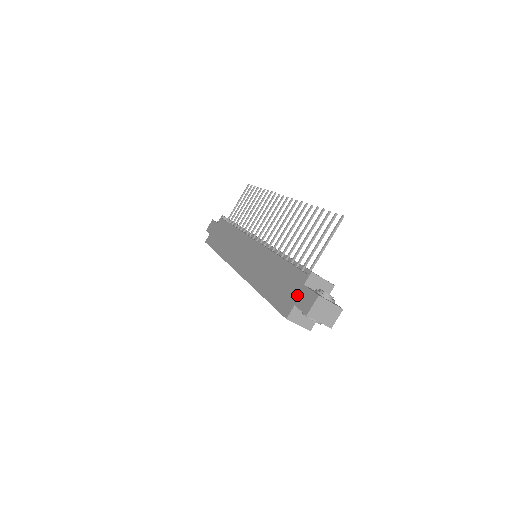
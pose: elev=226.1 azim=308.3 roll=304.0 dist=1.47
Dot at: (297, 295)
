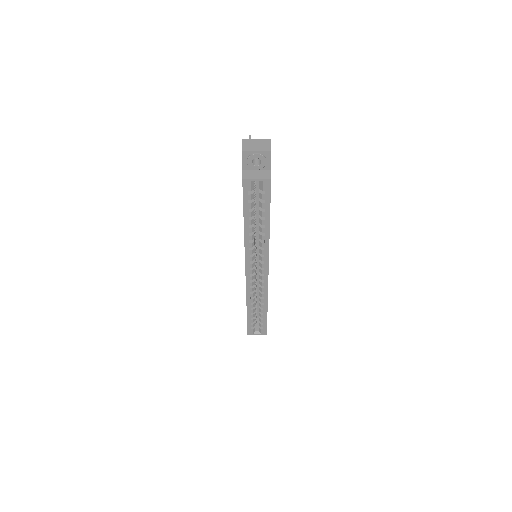
Dot at: occluded
